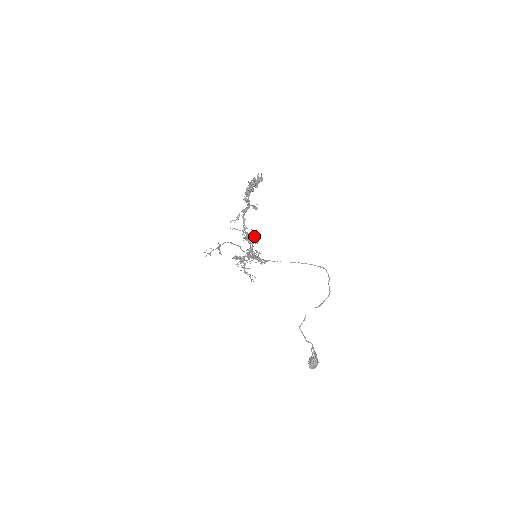
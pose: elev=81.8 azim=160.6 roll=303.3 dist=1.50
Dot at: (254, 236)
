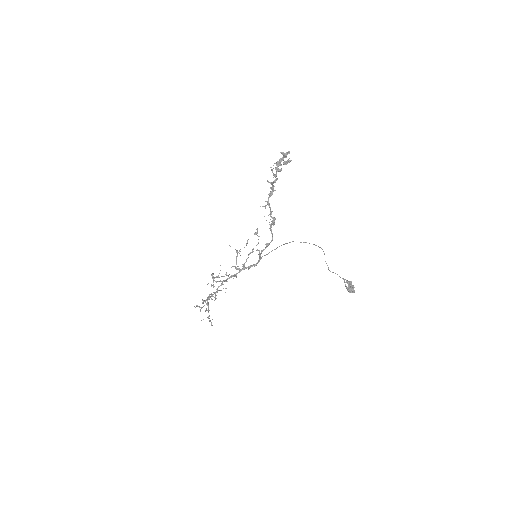
Dot at: (236, 250)
